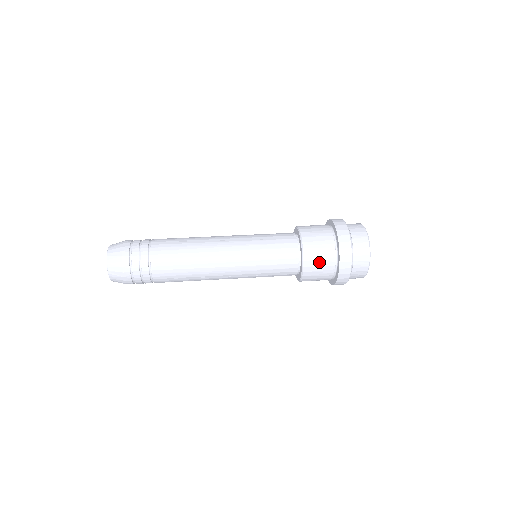
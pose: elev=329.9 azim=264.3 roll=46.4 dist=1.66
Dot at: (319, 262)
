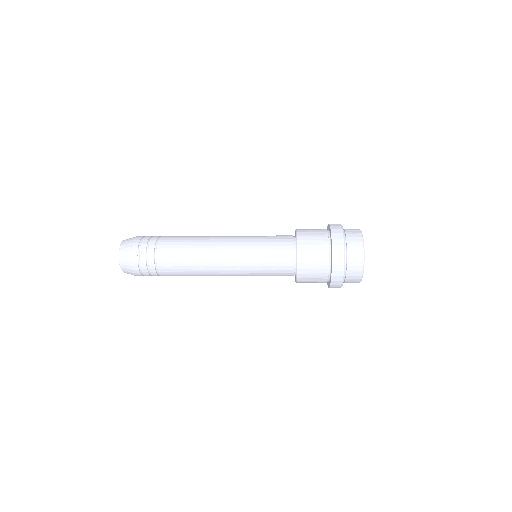
Dot at: (313, 253)
